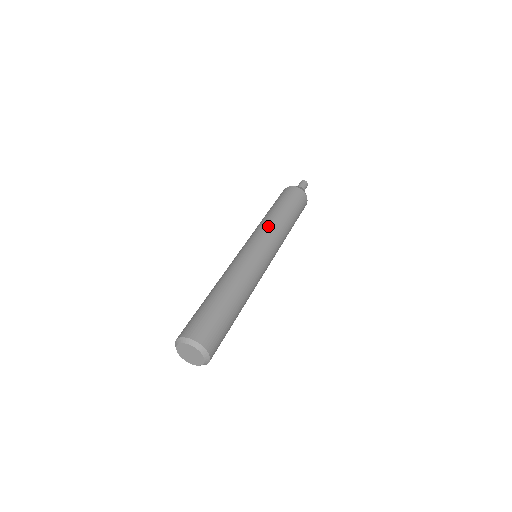
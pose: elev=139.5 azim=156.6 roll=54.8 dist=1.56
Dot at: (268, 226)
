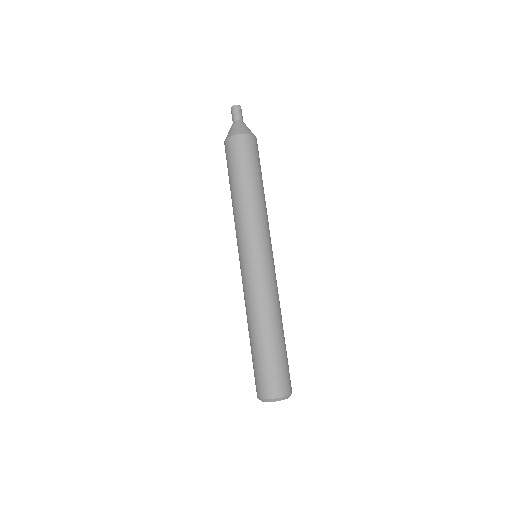
Dot at: (238, 224)
